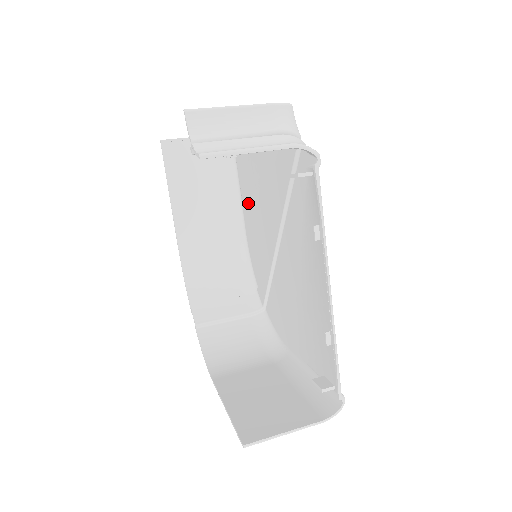
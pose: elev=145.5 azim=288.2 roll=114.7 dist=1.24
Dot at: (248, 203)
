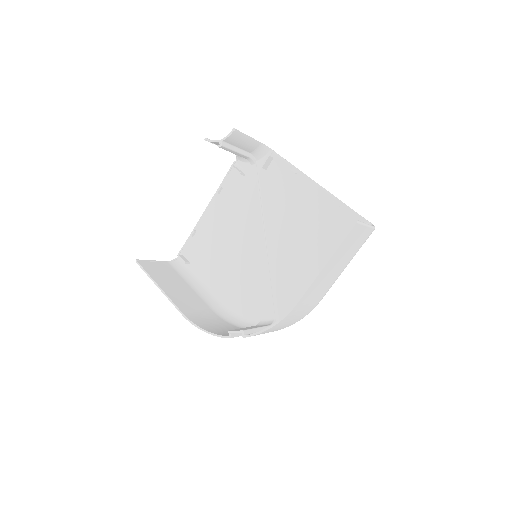
Dot at: (217, 273)
